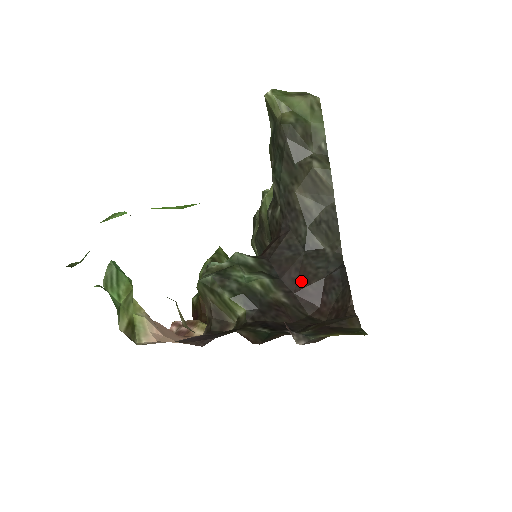
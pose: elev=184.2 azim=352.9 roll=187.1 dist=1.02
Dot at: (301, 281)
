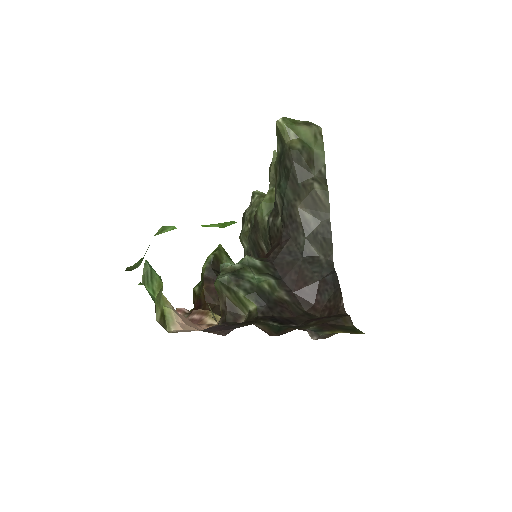
Dot at: (299, 282)
